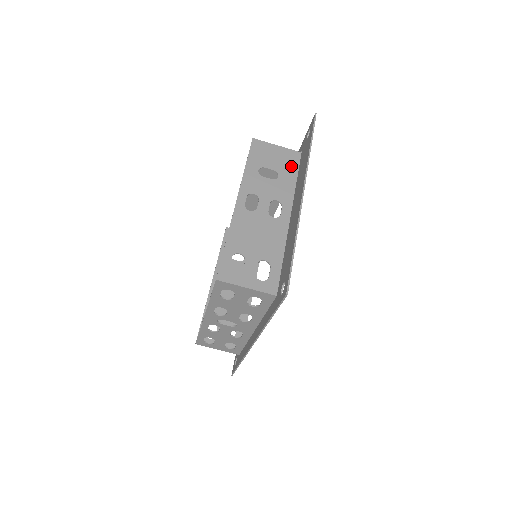
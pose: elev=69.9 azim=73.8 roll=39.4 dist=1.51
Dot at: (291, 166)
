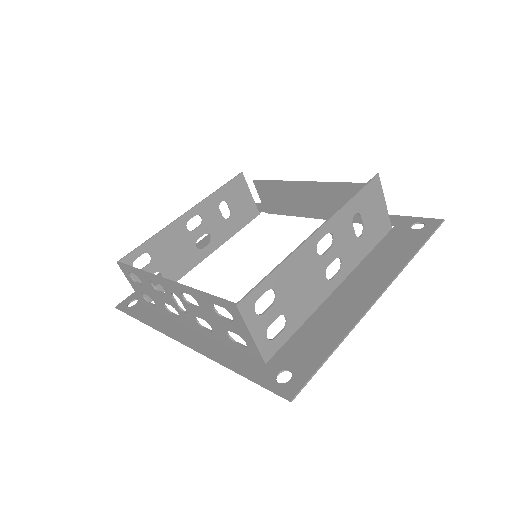
Dot at: (376, 235)
